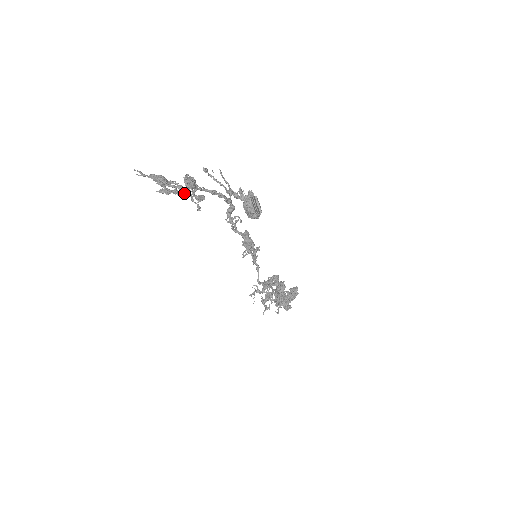
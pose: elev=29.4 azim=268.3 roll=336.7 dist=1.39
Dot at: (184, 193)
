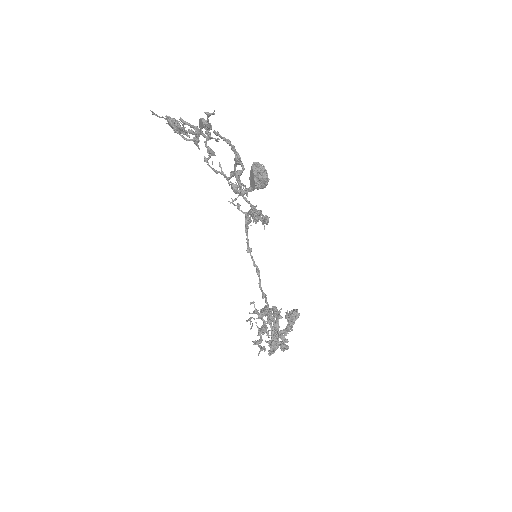
Dot at: (198, 139)
